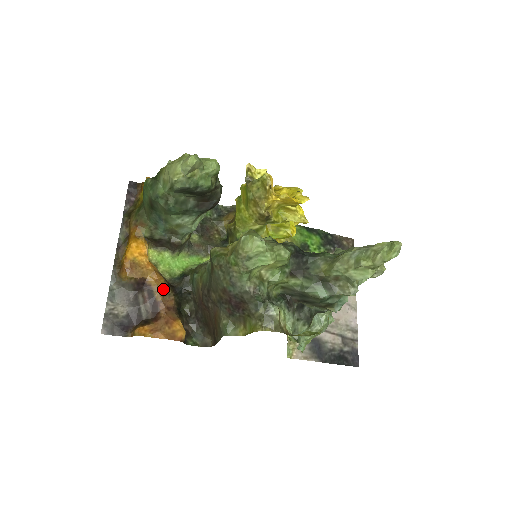
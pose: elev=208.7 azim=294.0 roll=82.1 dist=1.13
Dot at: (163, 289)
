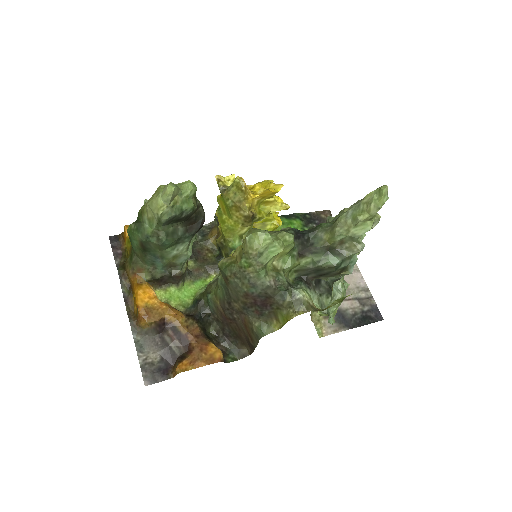
Dot at: (184, 321)
